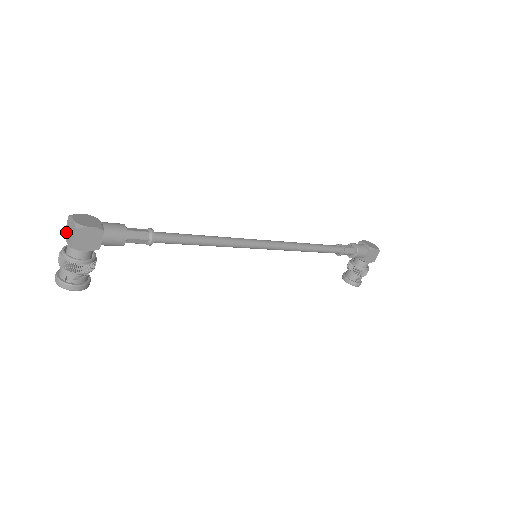
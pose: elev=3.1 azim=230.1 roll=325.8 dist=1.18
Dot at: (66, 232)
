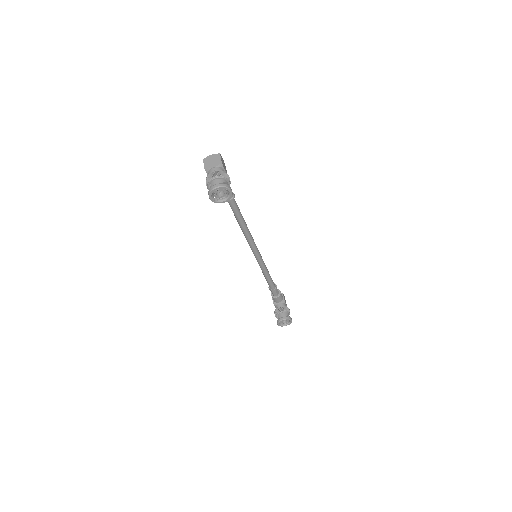
Dot at: (207, 165)
